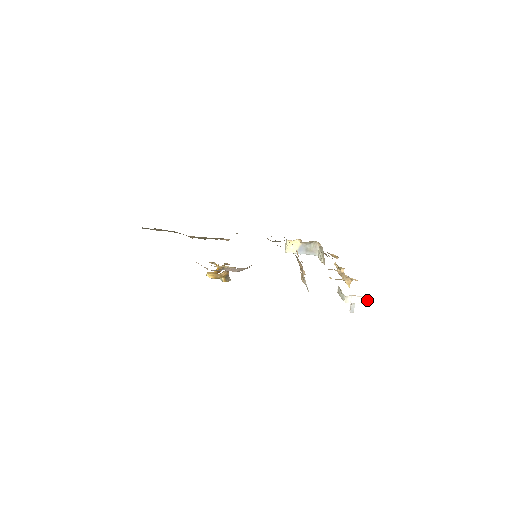
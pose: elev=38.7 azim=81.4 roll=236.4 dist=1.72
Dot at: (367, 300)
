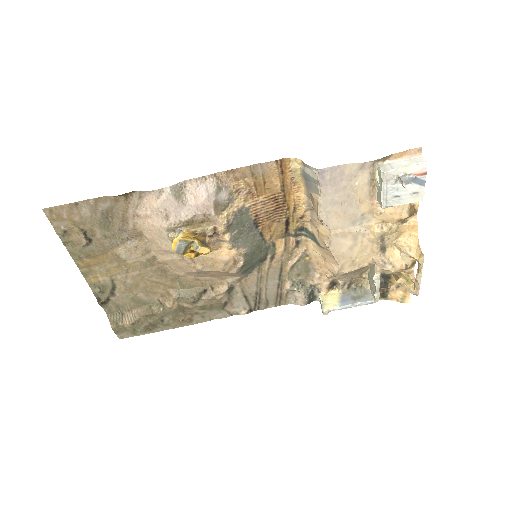
Dot at: (417, 160)
